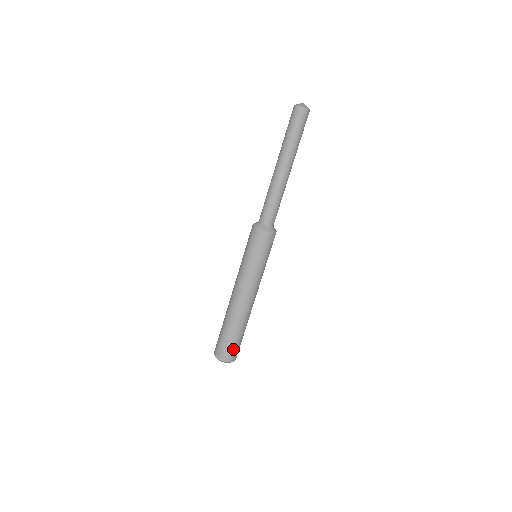
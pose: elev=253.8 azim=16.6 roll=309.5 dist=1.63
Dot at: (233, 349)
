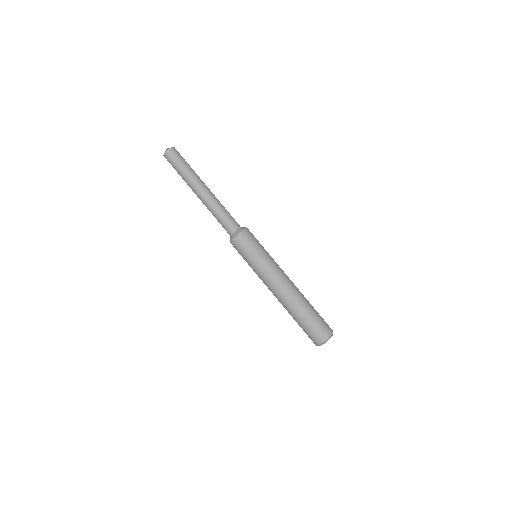
Dot at: (313, 331)
